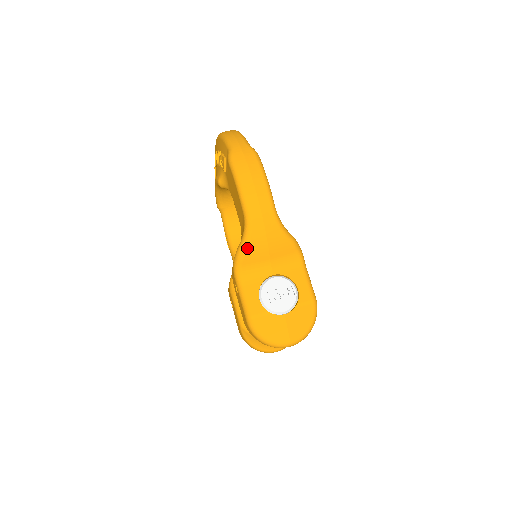
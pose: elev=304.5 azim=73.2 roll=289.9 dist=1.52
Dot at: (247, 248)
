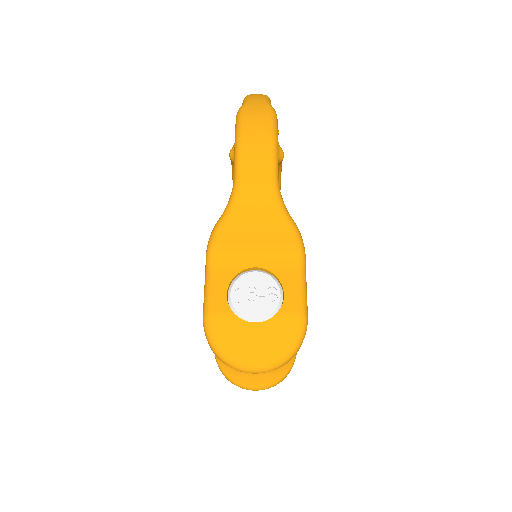
Dot at: (227, 221)
